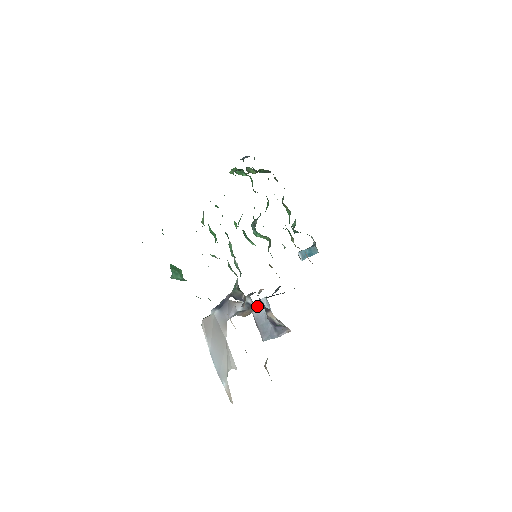
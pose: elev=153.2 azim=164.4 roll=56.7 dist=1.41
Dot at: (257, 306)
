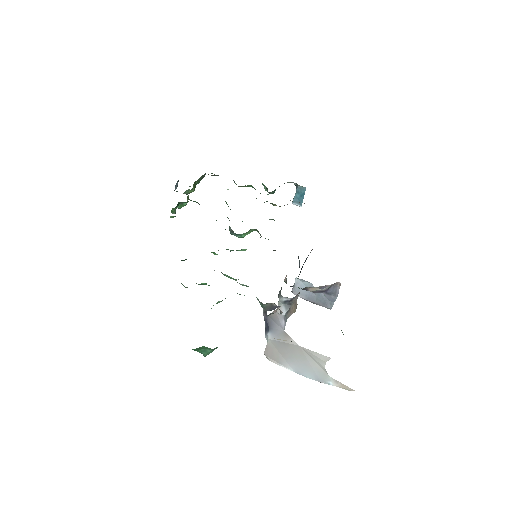
Dot at: (298, 290)
